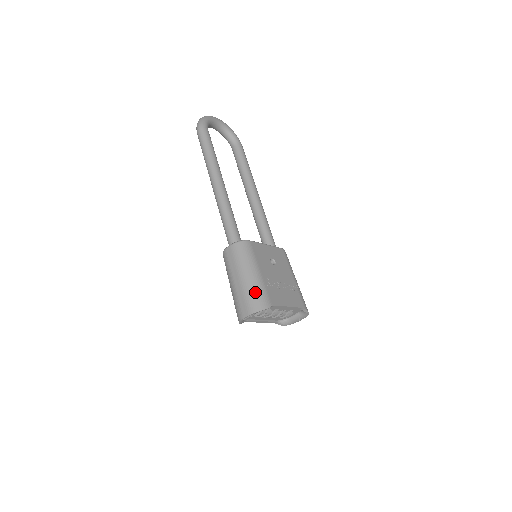
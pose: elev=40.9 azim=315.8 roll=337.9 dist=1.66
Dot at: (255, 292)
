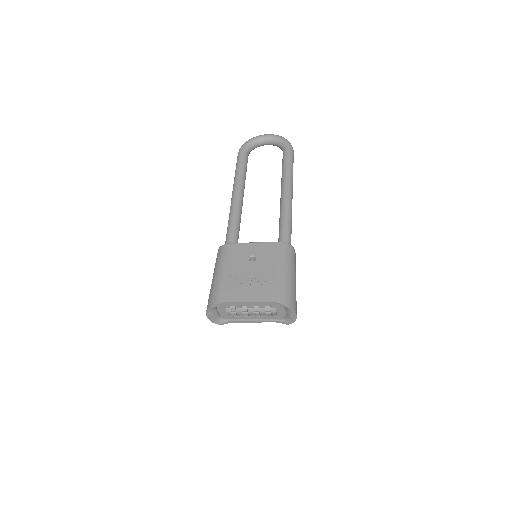
Dot at: (212, 292)
